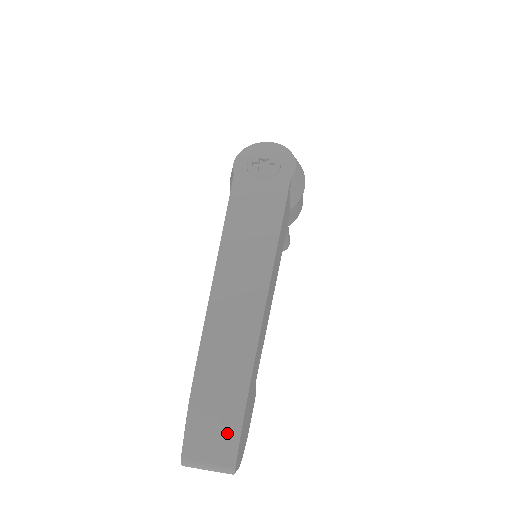
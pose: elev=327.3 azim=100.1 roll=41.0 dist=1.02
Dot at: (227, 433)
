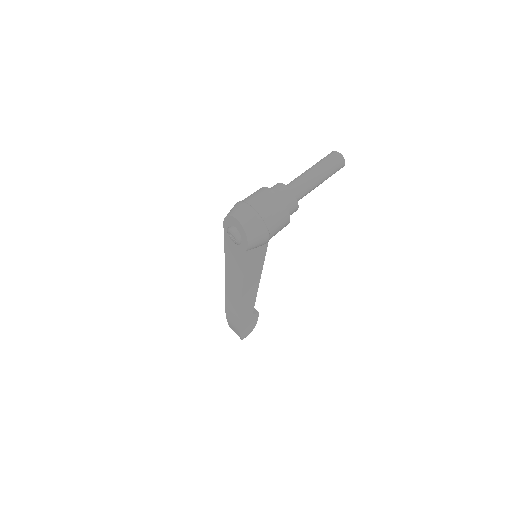
Dot at: (237, 332)
